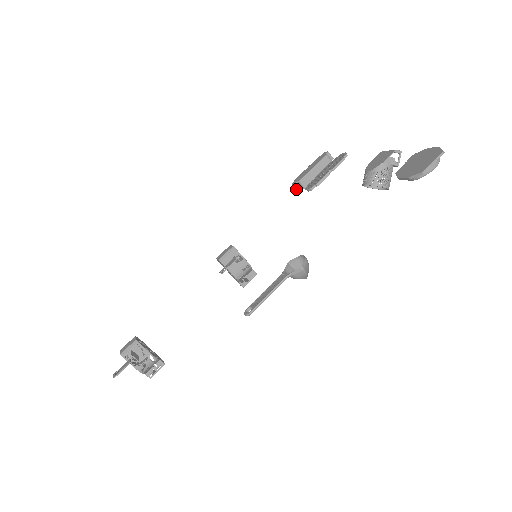
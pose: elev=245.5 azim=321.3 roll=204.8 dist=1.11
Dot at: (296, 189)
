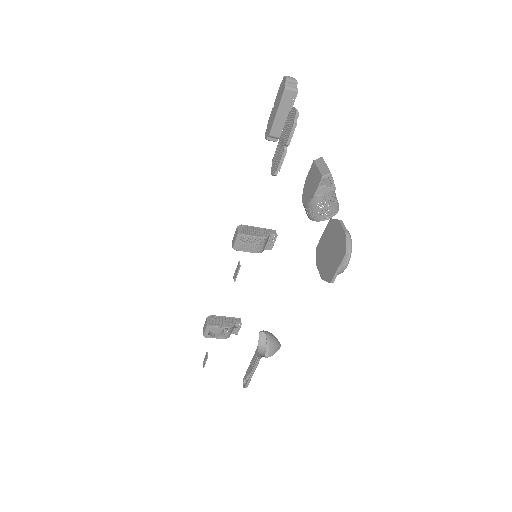
Dot at: occluded
